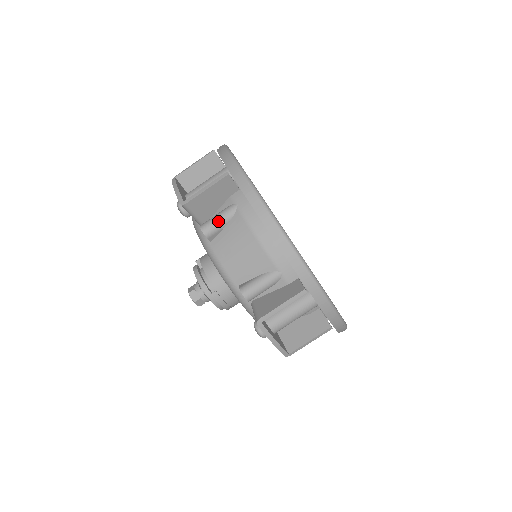
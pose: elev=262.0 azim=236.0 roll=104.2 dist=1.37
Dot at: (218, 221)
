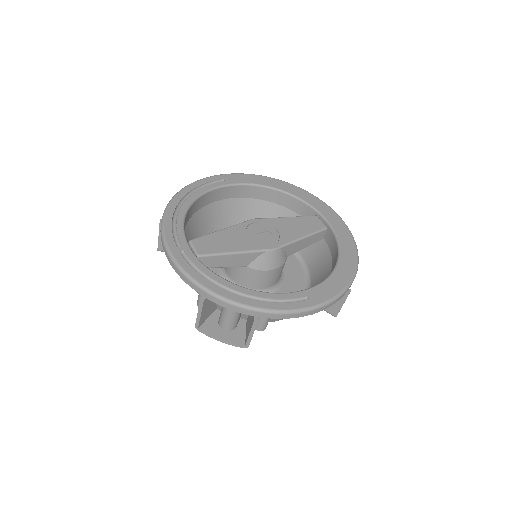
Dot at: (266, 322)
